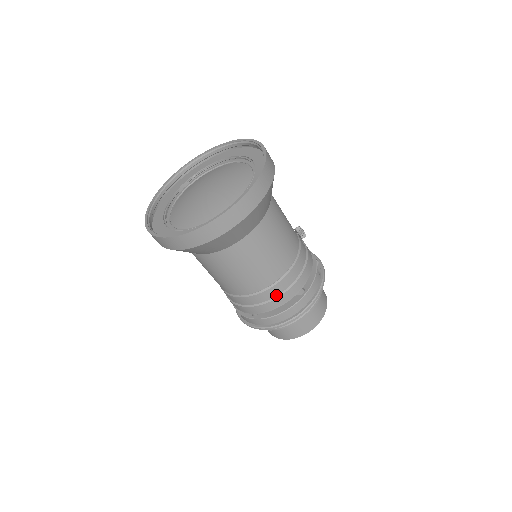
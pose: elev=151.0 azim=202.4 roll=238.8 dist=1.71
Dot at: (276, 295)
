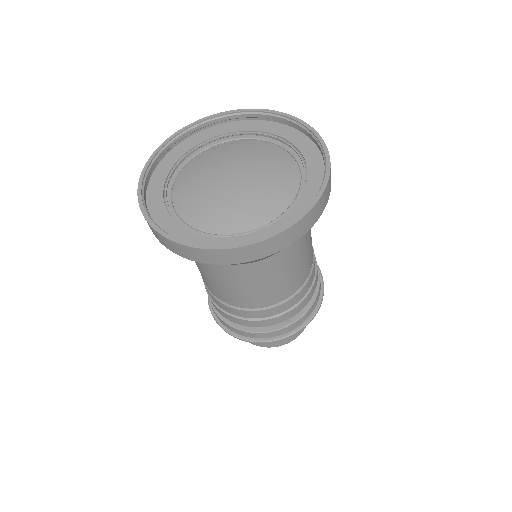
Dot at: (313, 280)
